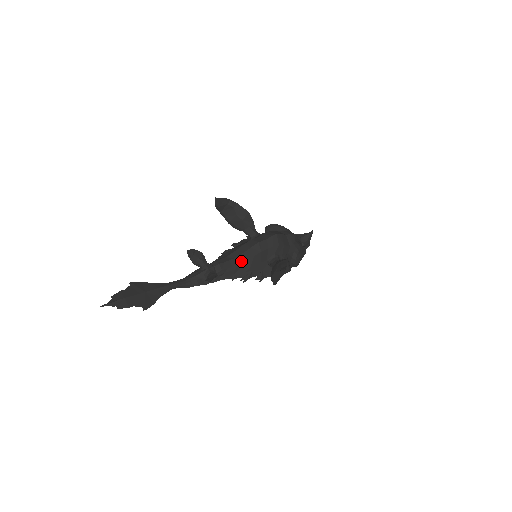
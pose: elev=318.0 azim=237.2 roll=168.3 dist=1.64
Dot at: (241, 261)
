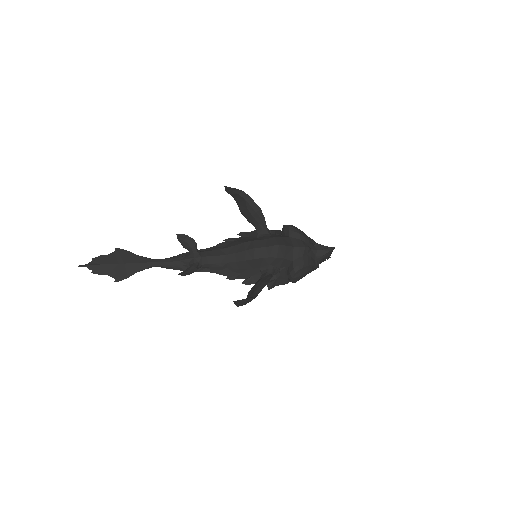
Dot at: (231, 261)
